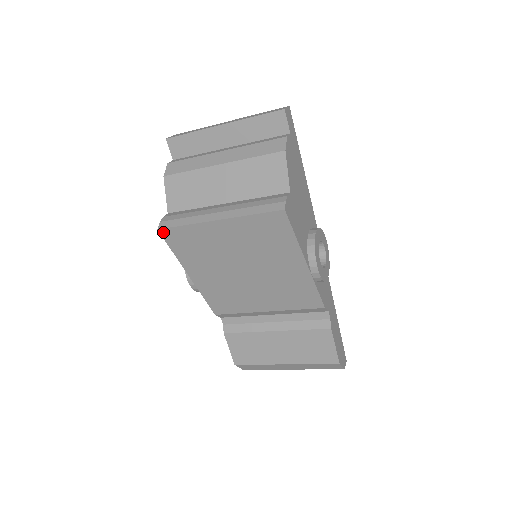
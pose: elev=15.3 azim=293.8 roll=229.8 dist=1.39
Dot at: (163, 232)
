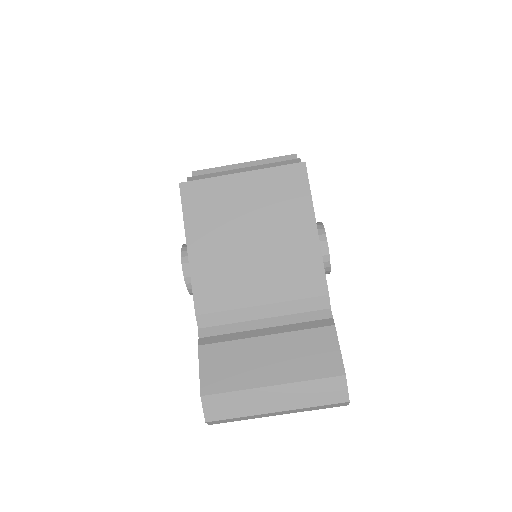
Dot at: (183, 186)
